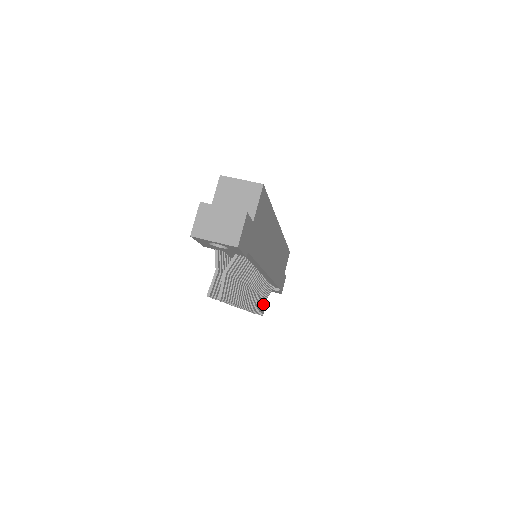
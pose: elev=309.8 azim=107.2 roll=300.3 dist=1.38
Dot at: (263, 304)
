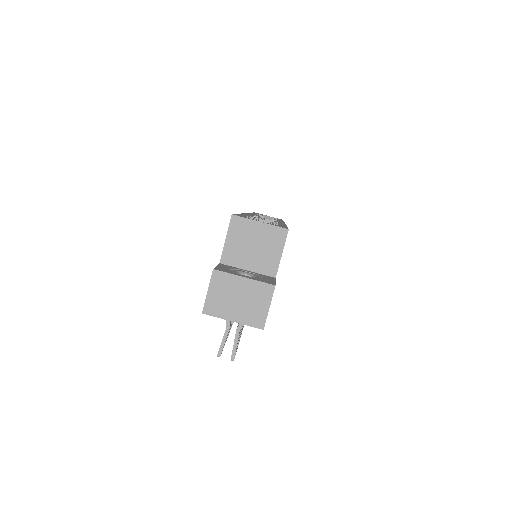
Dot at: occluded
